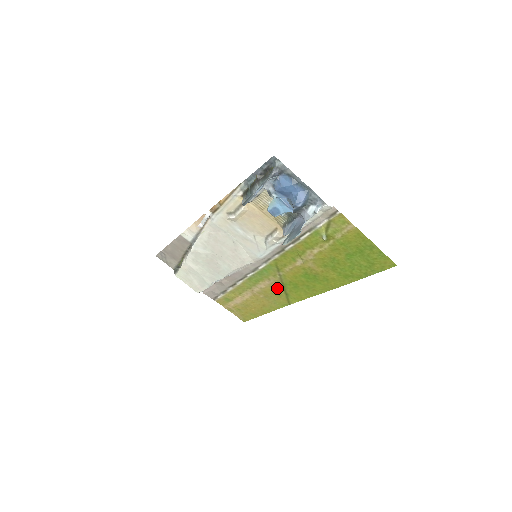
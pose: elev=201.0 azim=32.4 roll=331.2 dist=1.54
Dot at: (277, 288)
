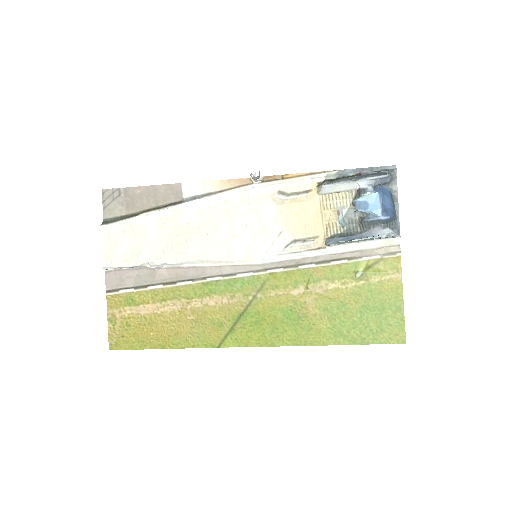
Dot at: (228, 315)
